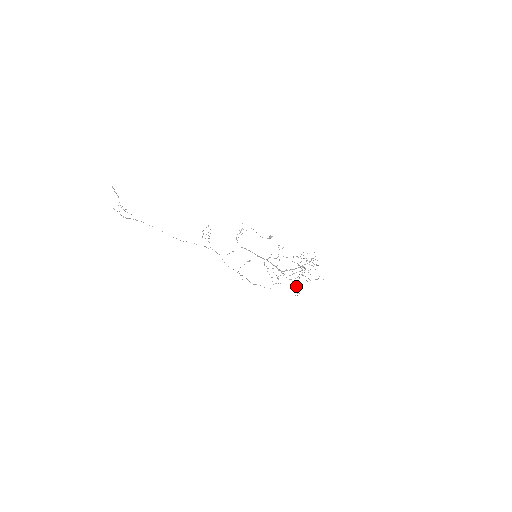
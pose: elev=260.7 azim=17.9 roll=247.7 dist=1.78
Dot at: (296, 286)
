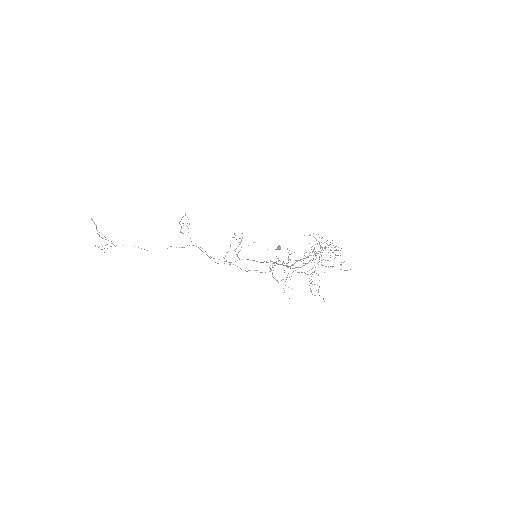
Dot at: occluded
